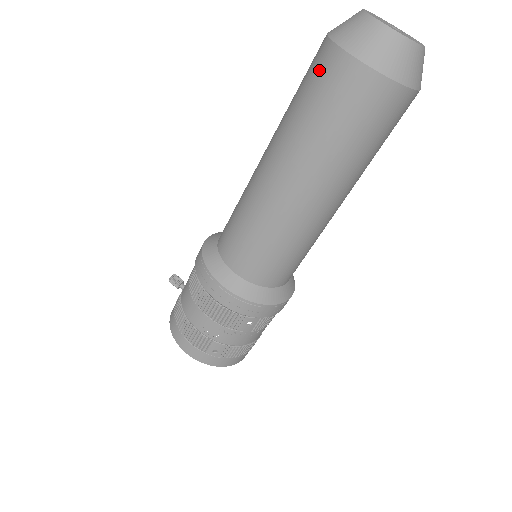
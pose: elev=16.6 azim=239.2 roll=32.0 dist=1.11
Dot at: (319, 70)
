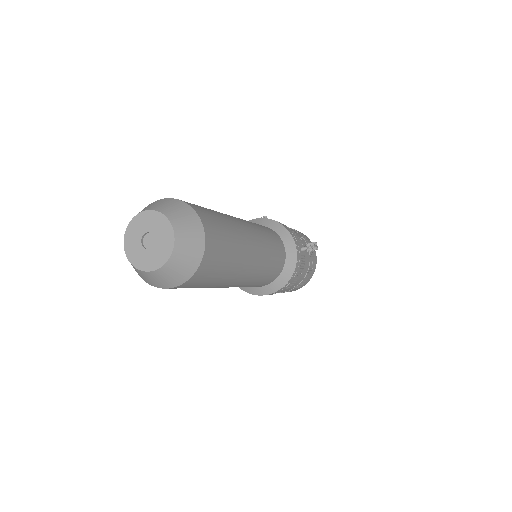
Dot at: occluded
